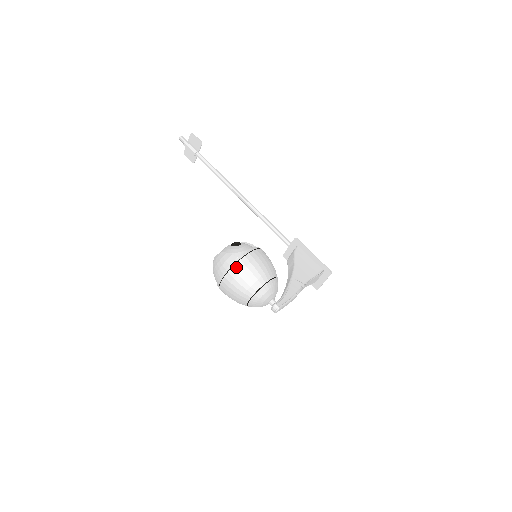
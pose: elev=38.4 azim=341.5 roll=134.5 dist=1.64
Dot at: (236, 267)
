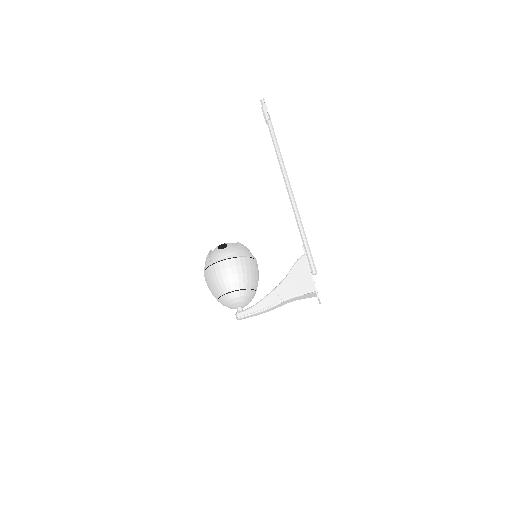
Dot at: (206, 271)
